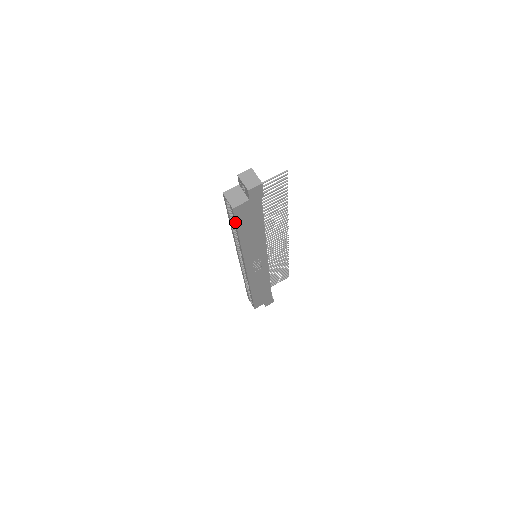
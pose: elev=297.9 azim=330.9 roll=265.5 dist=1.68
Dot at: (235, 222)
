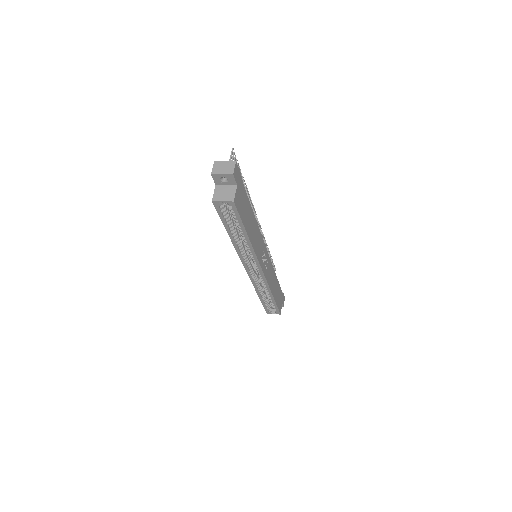
Dot at: (239, 218)
